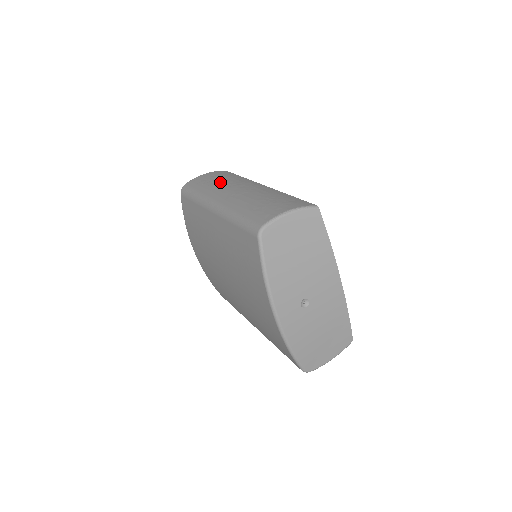
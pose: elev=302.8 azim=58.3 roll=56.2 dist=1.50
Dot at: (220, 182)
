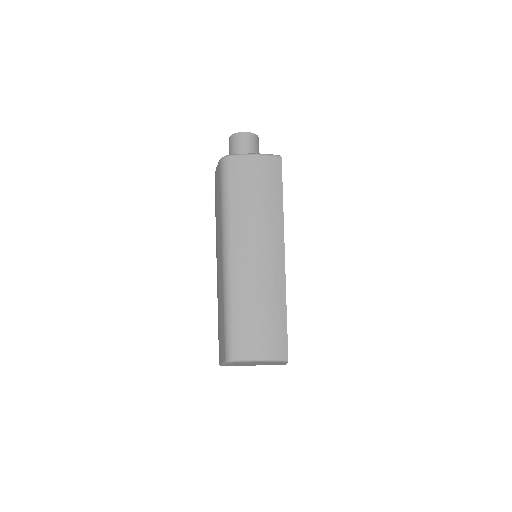
Dot at: (254, 210)
